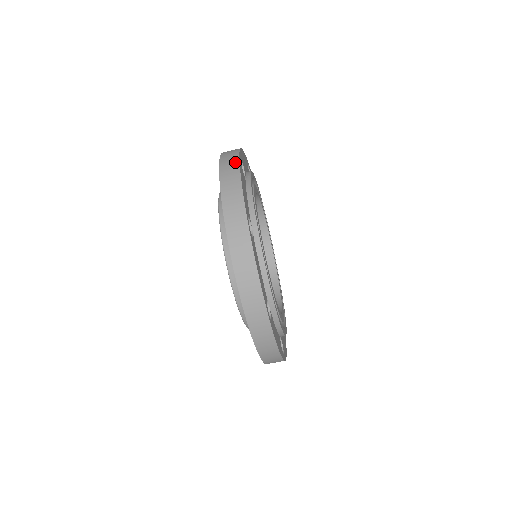
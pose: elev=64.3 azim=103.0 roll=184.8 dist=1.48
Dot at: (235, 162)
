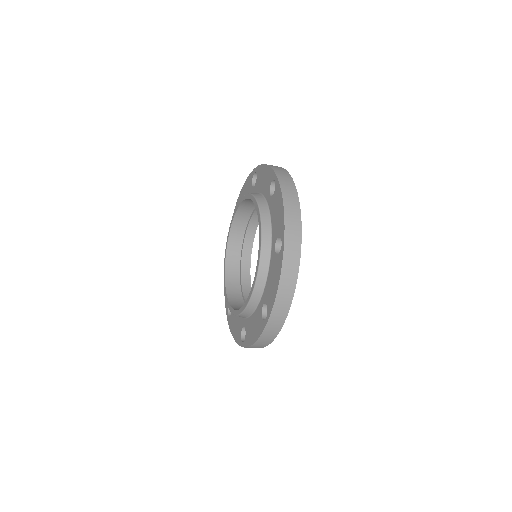
Dot at: (293, 188)
